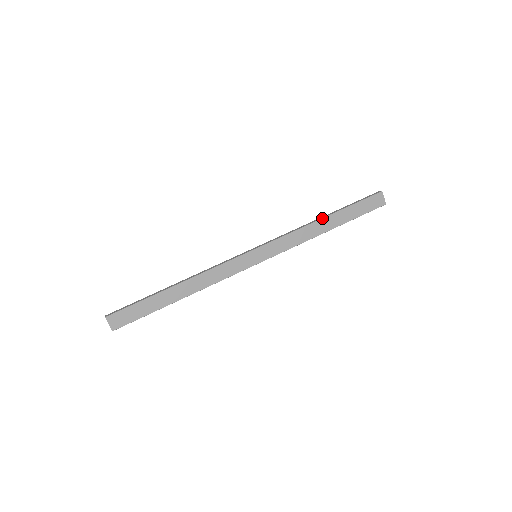
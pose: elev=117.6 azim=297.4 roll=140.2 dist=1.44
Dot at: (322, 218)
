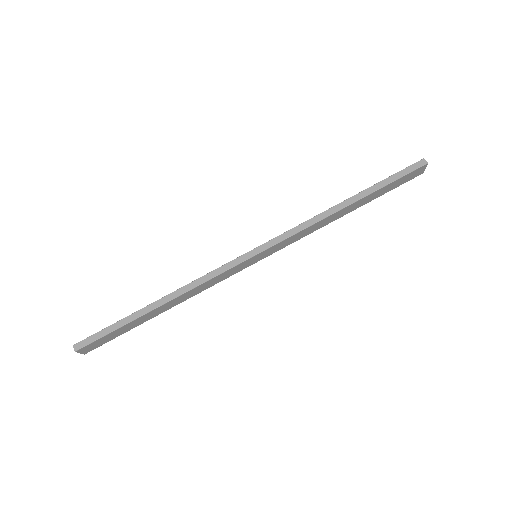
Dot at: (346, 207)
